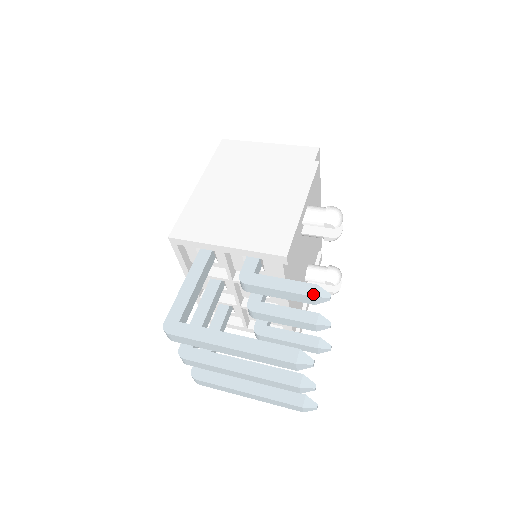
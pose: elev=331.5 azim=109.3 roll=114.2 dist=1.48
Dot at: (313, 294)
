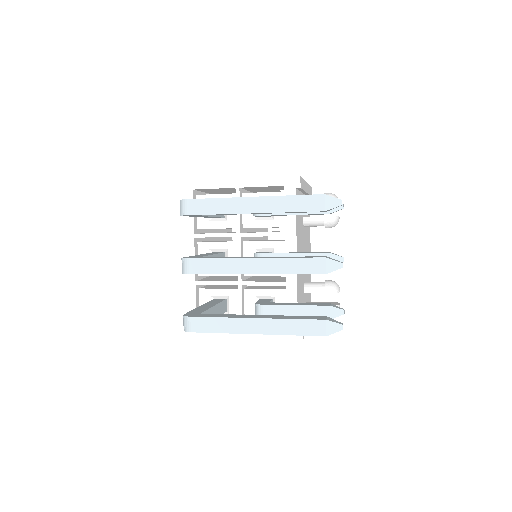
Dot at: occluded
